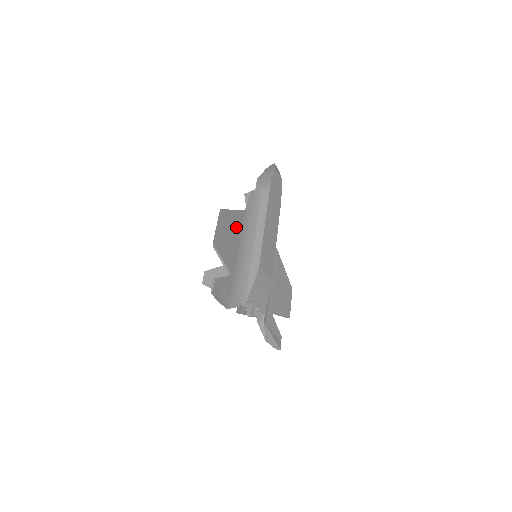
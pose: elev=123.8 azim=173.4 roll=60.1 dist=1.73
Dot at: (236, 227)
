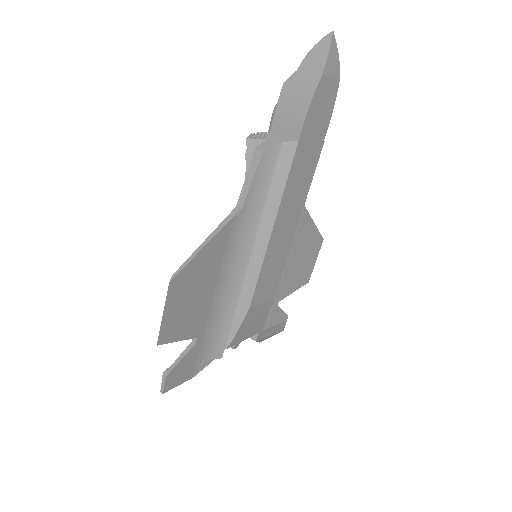
Dot at: (210, 266)
